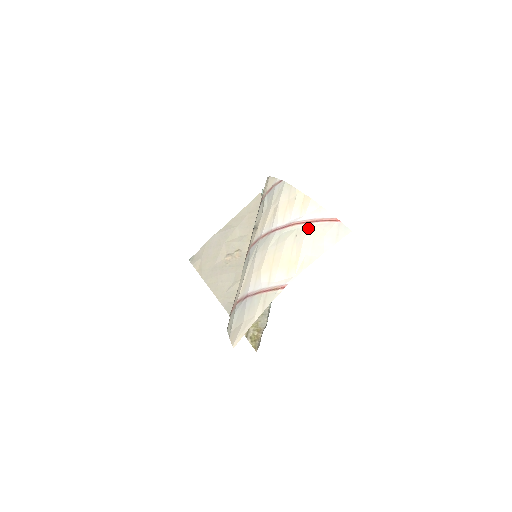
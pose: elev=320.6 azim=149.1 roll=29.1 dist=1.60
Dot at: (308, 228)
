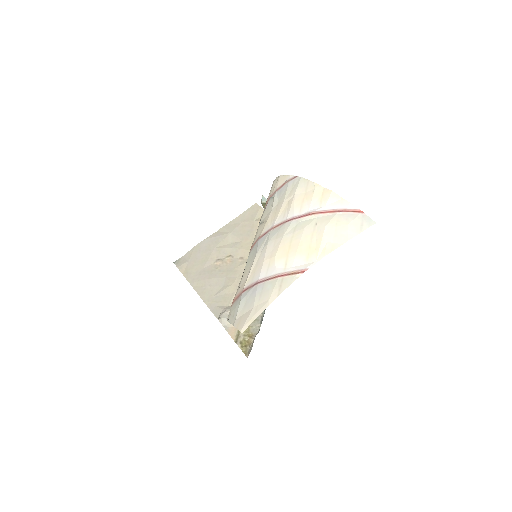
Dot at: (330, 217)
